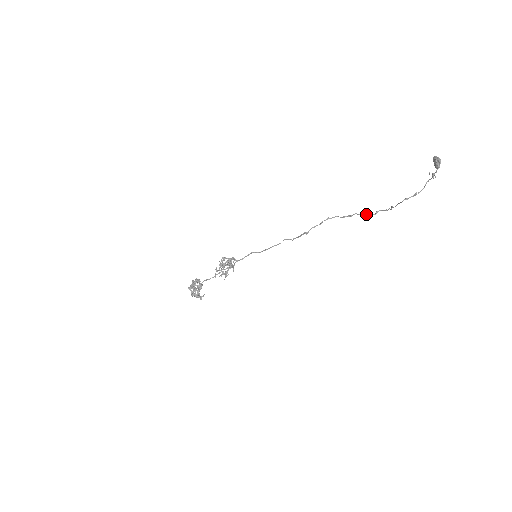
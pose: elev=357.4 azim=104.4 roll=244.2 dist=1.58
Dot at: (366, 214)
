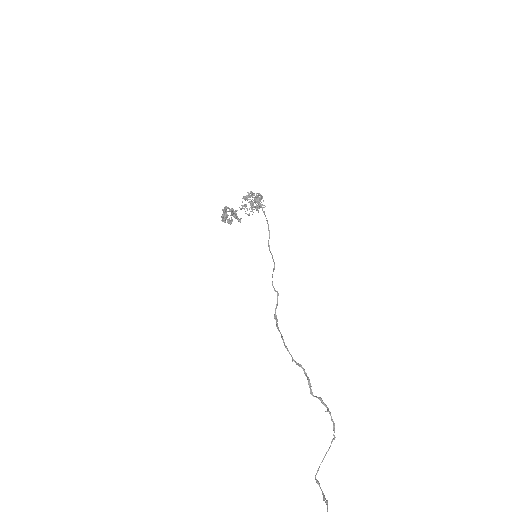
Dot at: occluded
